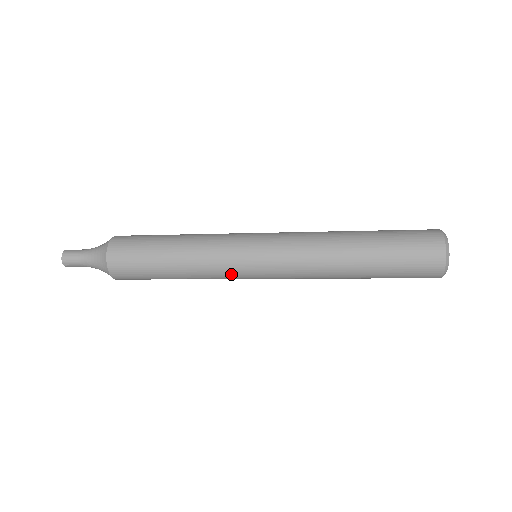
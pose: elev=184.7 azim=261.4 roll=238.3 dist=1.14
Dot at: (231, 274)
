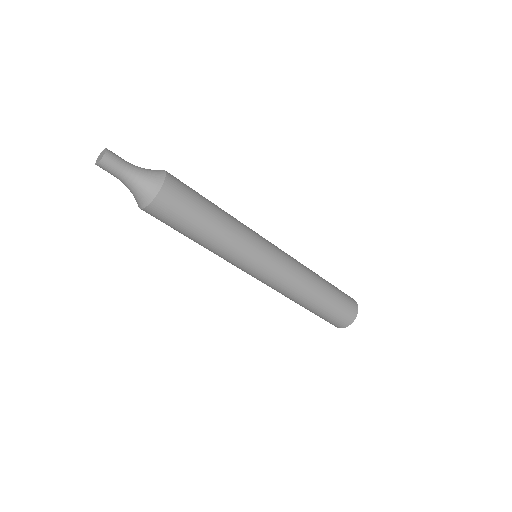
Dot at: (256, 240)
